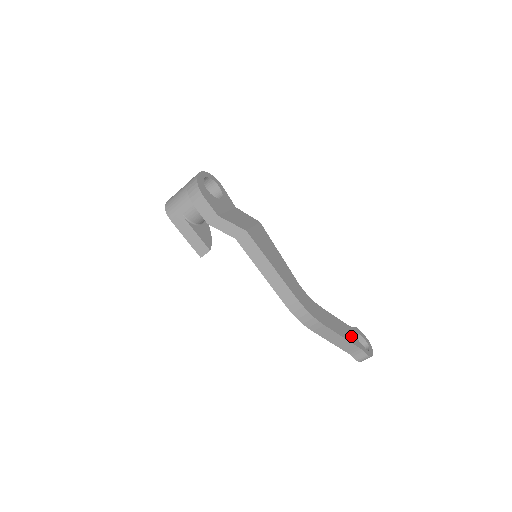
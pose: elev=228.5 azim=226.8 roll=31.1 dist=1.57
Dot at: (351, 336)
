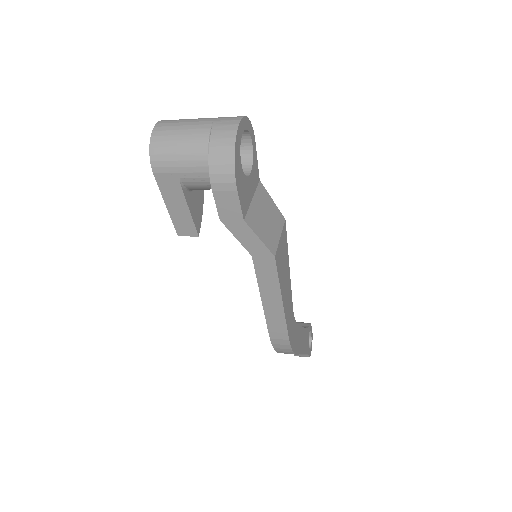
Dot at: (306, 343)
